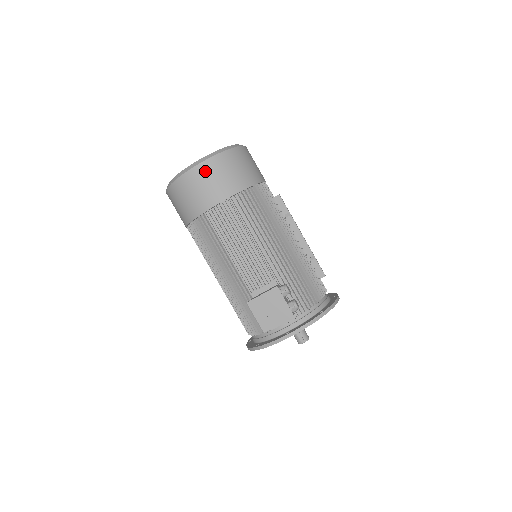
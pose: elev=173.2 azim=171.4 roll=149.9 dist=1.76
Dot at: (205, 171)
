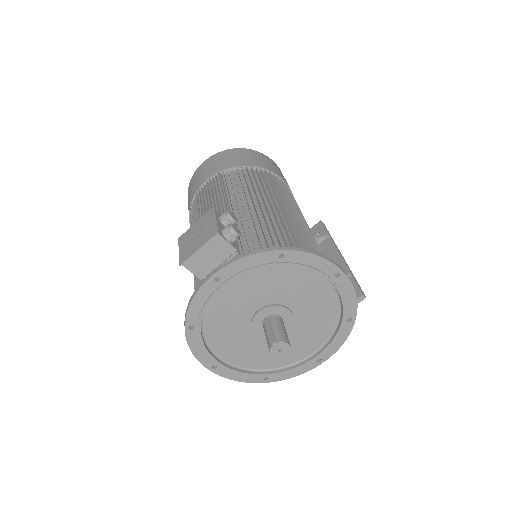
Dot at: (210, 161)
